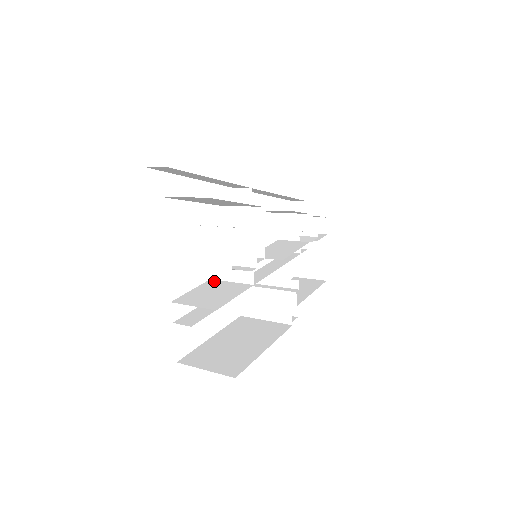
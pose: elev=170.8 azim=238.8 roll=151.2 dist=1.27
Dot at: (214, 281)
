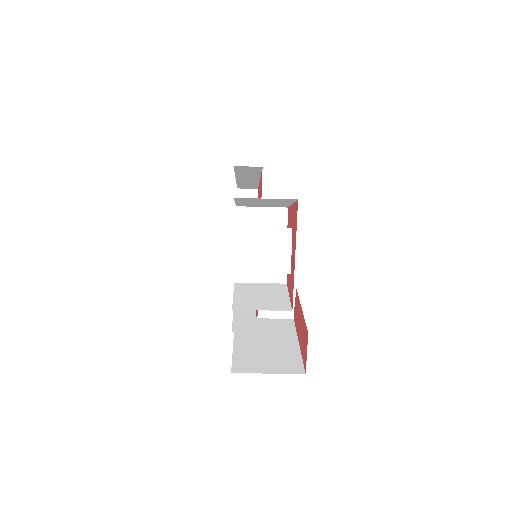
Dot at: (242, 284)
